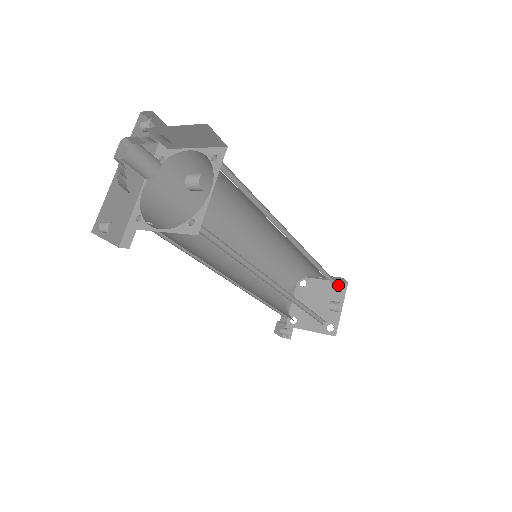
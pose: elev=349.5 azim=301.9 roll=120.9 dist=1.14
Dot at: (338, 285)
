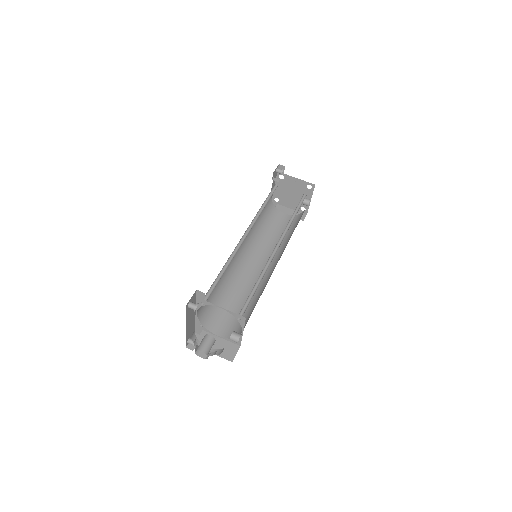
Dot at: occluded
